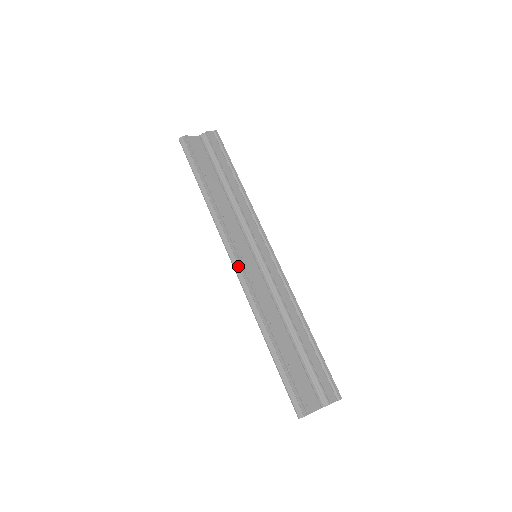
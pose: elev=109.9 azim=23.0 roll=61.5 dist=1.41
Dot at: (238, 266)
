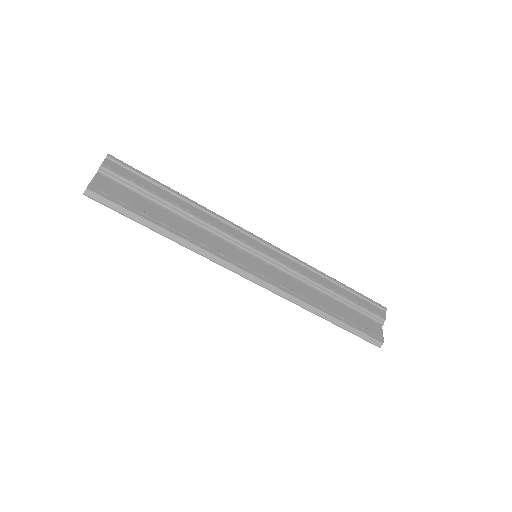
Dot at: (257, 278)
